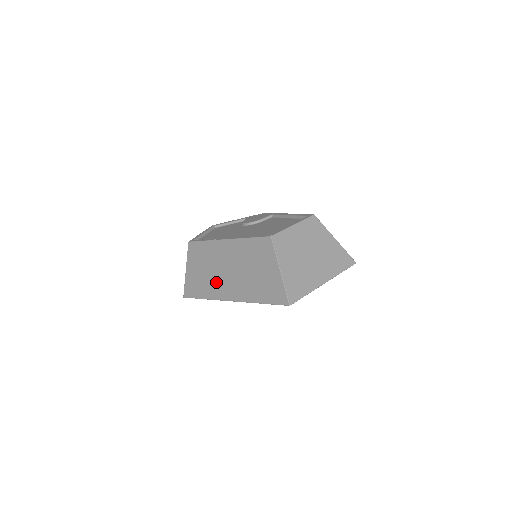
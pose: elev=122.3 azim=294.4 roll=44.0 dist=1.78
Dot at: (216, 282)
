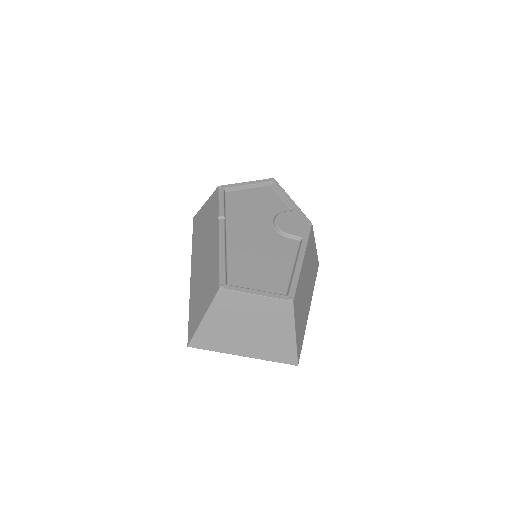
Dot at: (199, 247)
